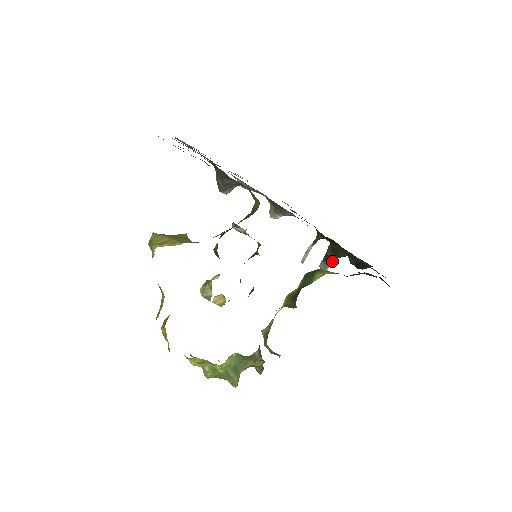
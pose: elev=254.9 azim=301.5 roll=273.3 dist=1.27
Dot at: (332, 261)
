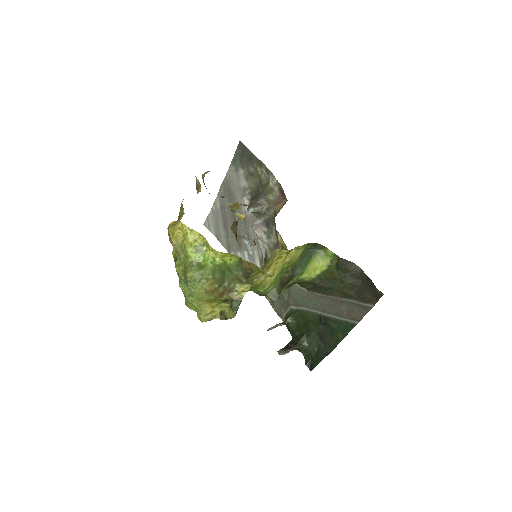
Dot at: (292, 348)
